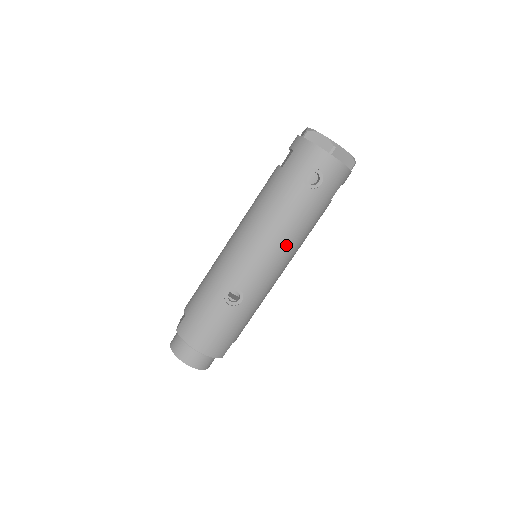
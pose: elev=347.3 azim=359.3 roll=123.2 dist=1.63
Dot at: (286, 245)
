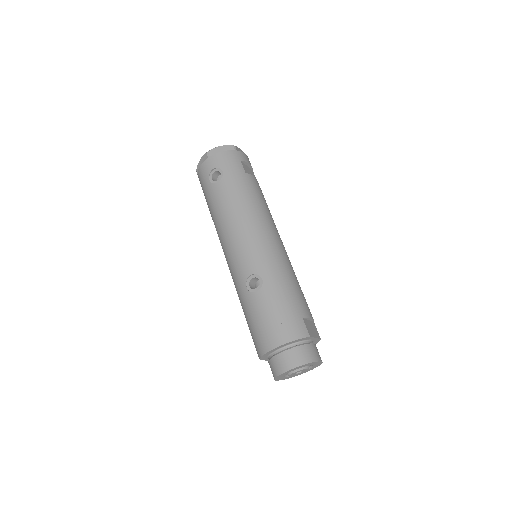
Dot at: (246, 219)
